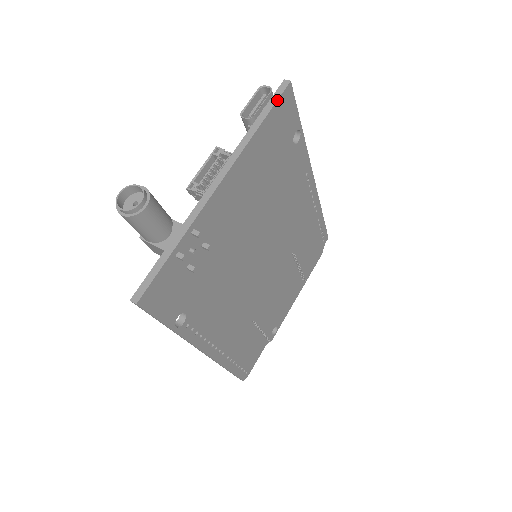
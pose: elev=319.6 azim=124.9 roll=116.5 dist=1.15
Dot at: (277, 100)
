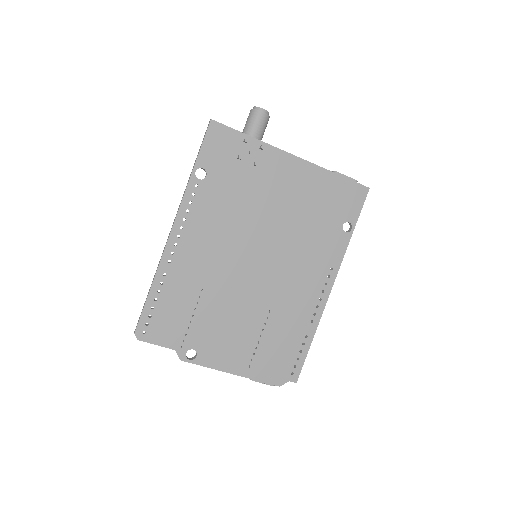
Dot at: (355, 182)
